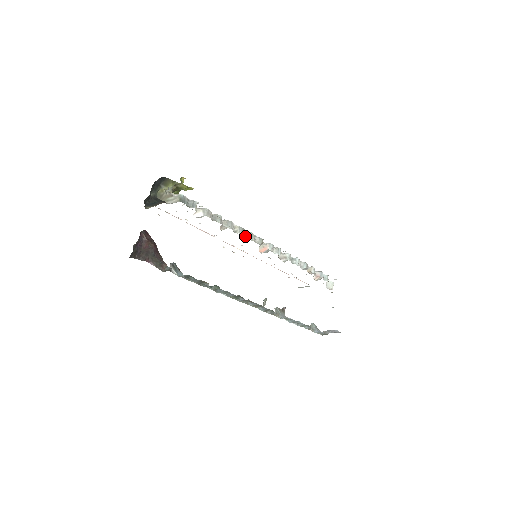
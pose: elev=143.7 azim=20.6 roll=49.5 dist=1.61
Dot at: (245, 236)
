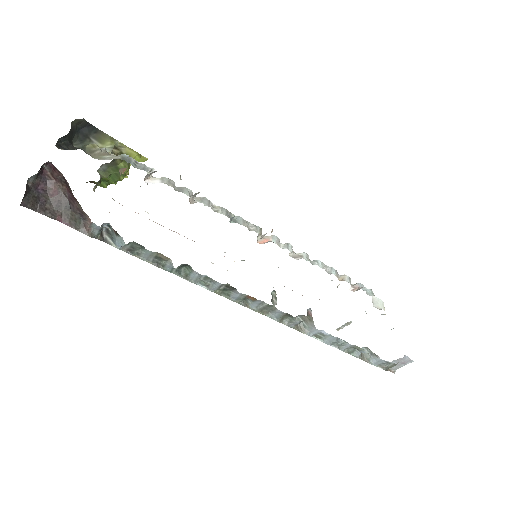
Dot at: (232, 220)
